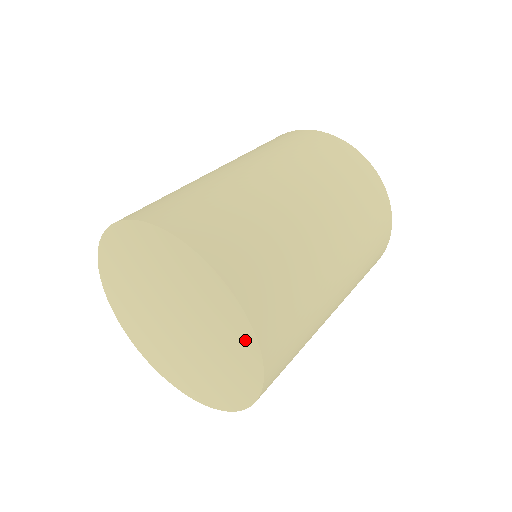
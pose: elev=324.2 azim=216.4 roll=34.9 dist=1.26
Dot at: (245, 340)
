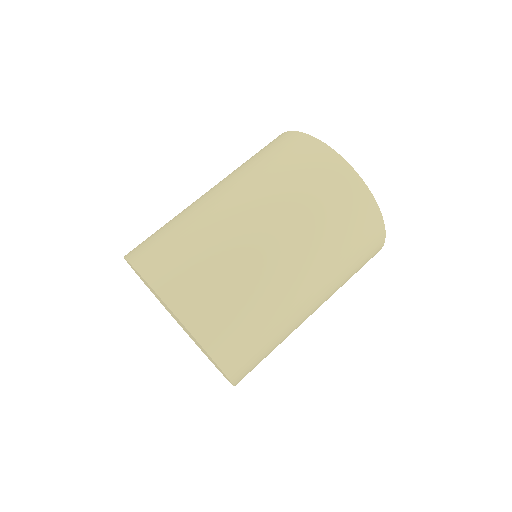
Dot at: occluded
